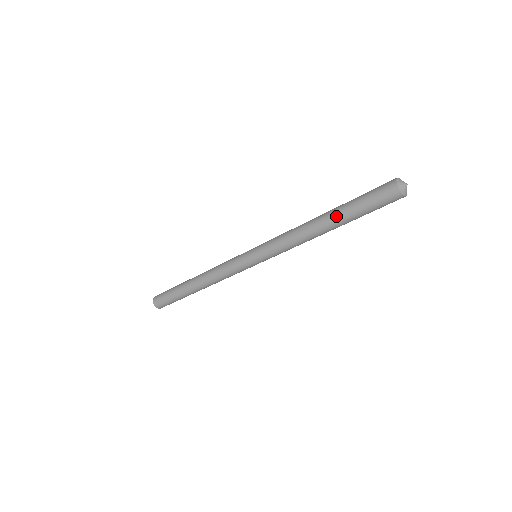
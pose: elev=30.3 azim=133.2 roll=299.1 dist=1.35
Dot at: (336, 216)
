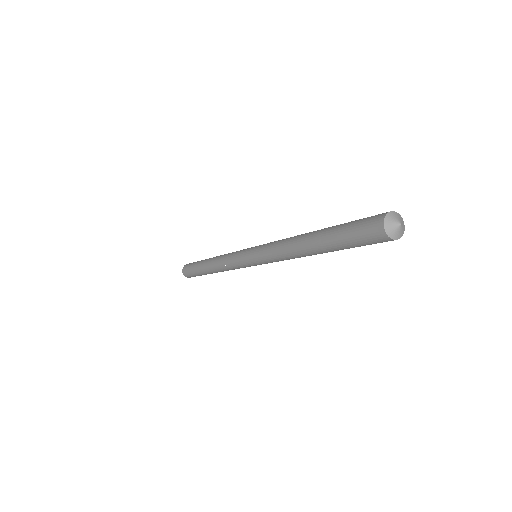
Dot at: (321, 245)
